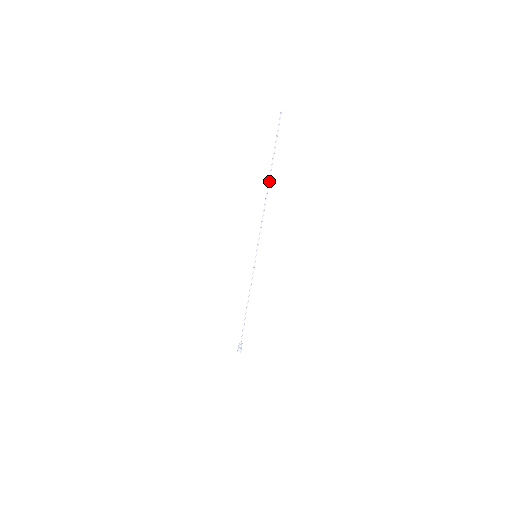
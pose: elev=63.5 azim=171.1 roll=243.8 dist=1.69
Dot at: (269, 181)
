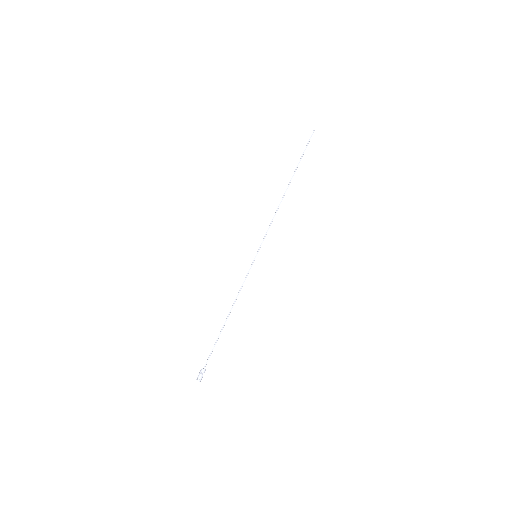
Dot at: (289, 184)
